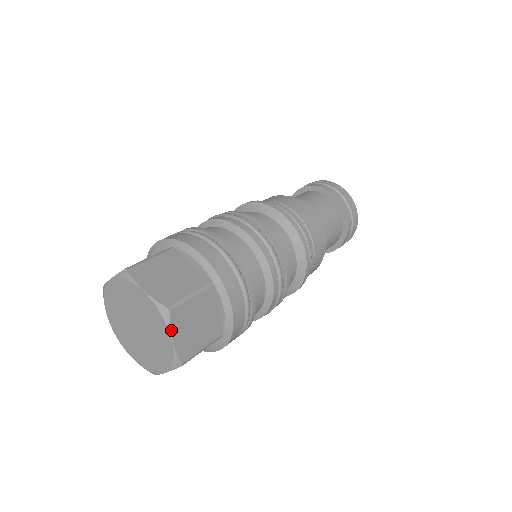
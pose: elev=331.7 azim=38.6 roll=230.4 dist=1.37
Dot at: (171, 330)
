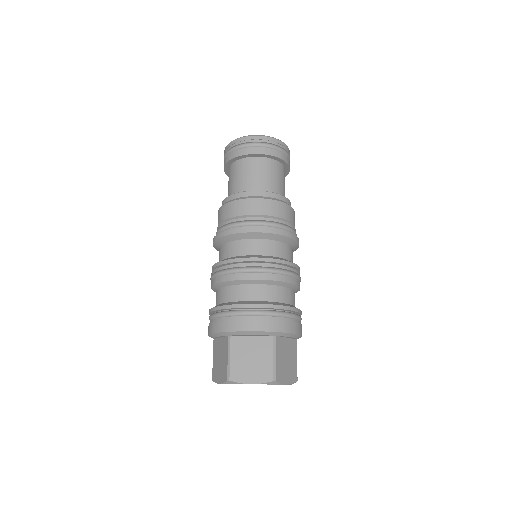
Dot at: (283, 383)
